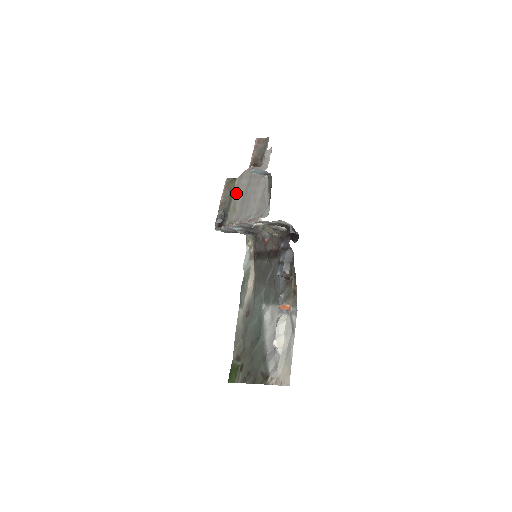
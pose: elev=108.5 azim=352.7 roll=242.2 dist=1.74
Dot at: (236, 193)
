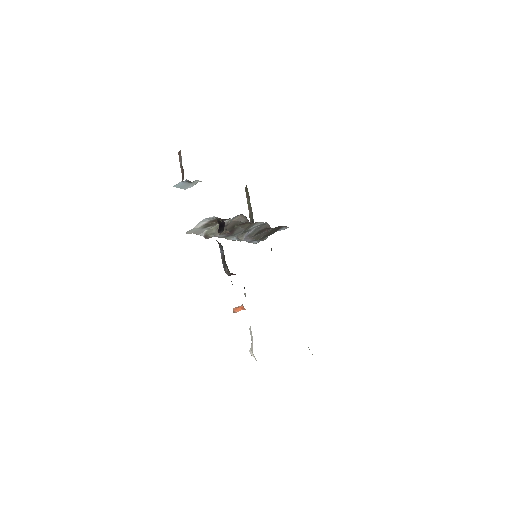
Dot at: occluded
